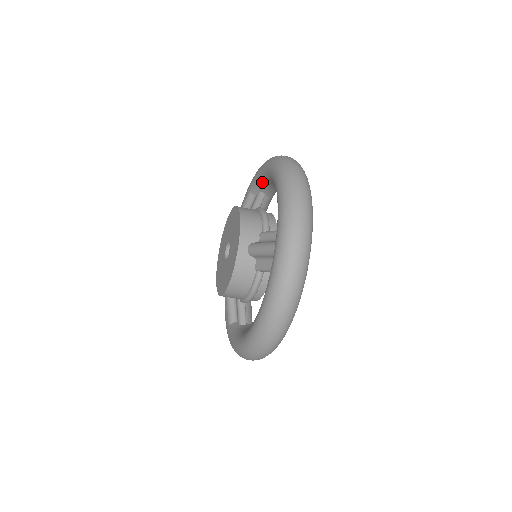
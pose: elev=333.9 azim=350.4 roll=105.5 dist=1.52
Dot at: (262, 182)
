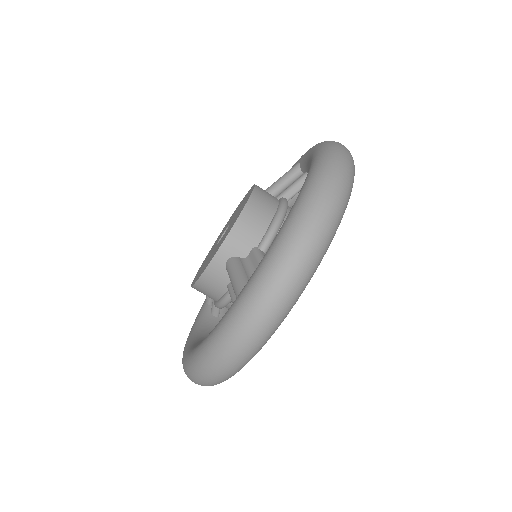
Dot at: (309, 167)
